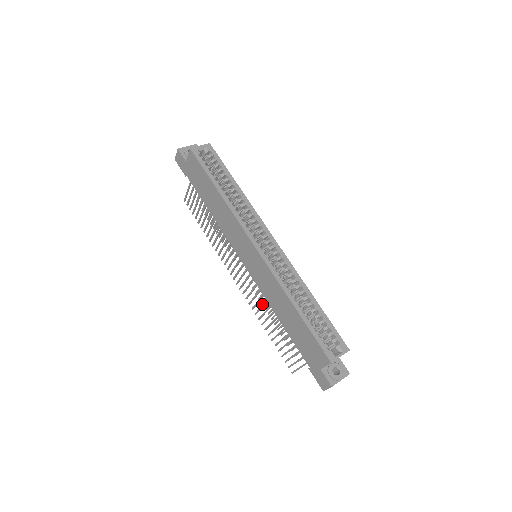
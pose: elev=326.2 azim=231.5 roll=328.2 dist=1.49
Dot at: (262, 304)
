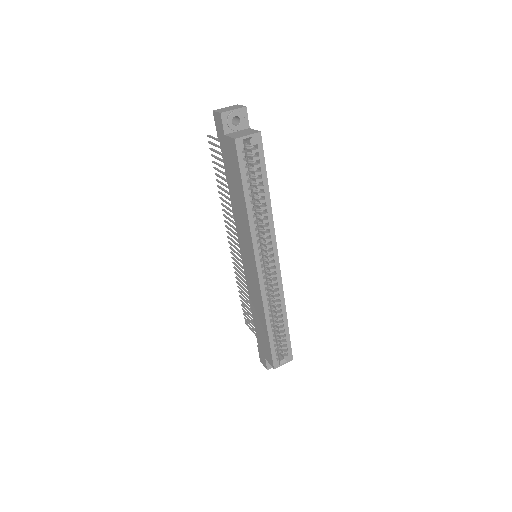
Dot at: occluded
